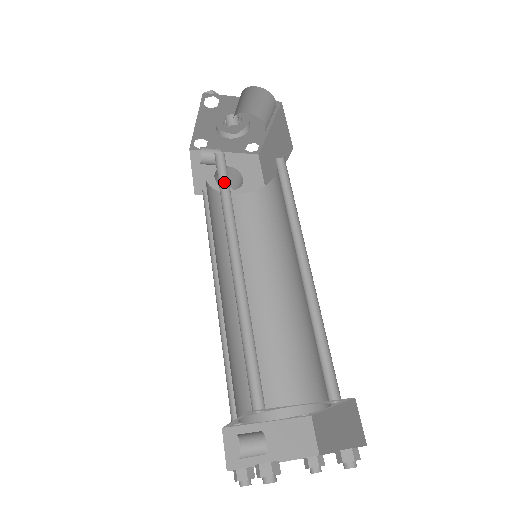
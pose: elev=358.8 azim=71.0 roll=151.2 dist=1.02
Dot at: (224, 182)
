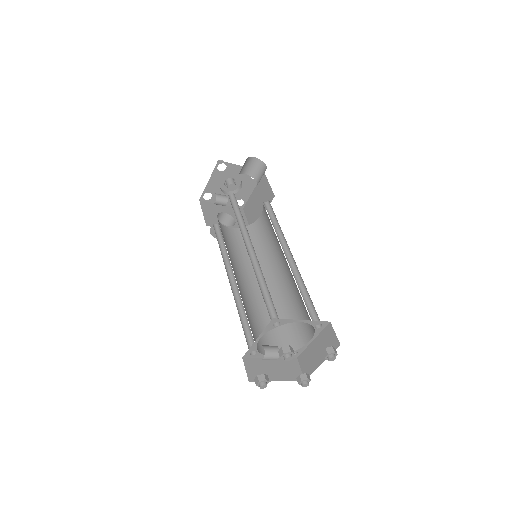
Dot at: (236, 210)
